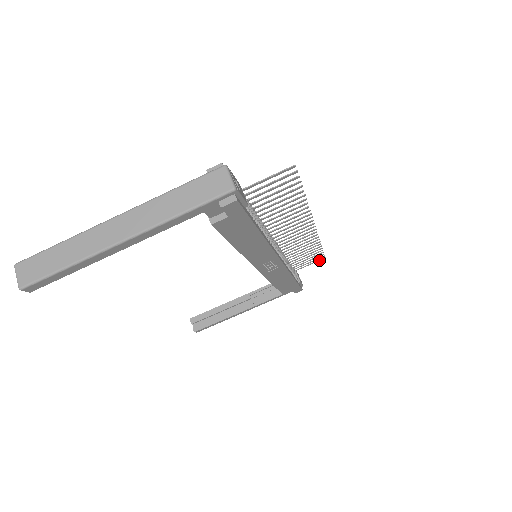
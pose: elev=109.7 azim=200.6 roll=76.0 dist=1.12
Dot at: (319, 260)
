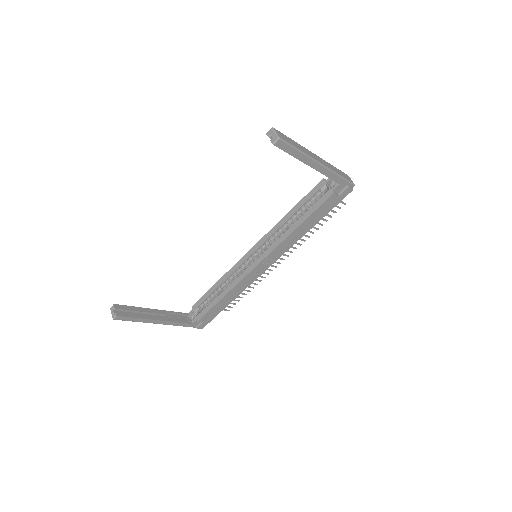
Dot at: (226, 310)
